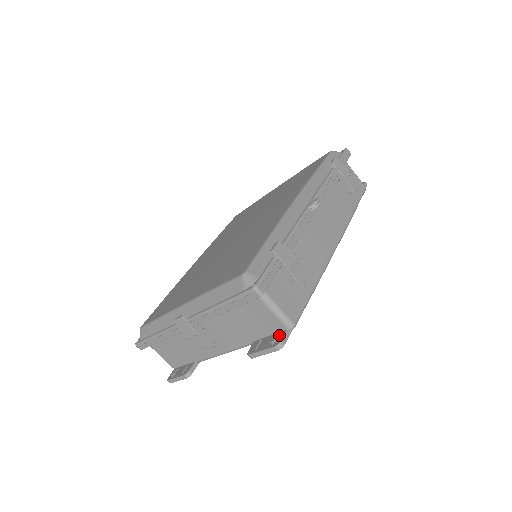
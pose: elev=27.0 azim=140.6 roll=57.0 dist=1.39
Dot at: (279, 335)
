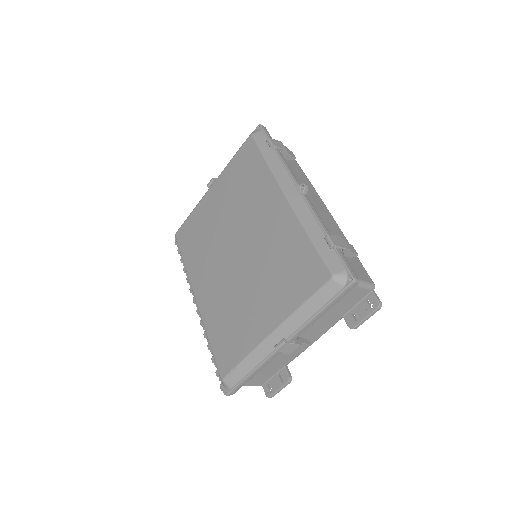
Dot at: (369, 299)
